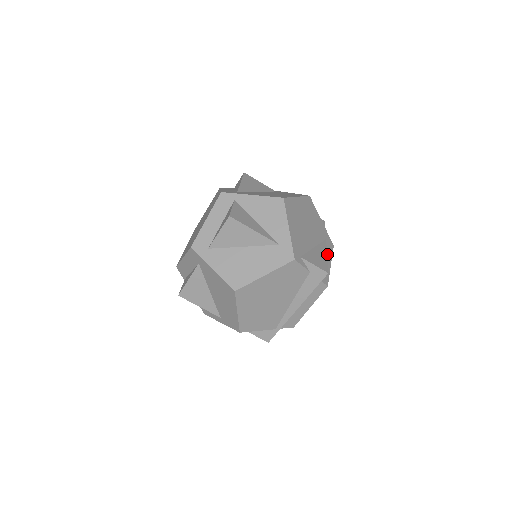
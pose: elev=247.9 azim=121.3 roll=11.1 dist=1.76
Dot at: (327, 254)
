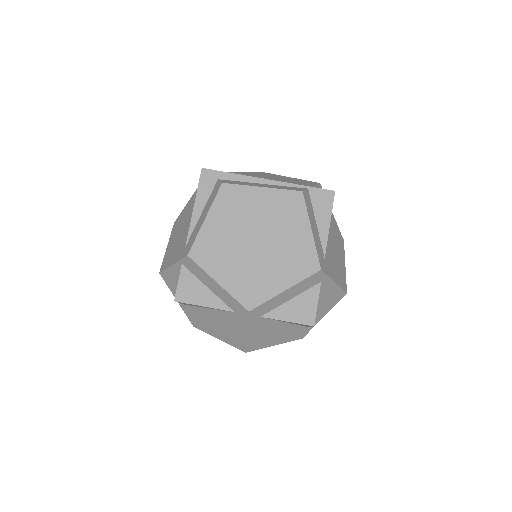
Dot at: occluded
